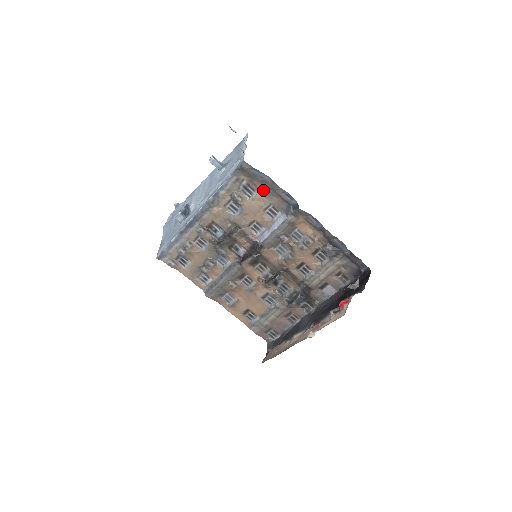
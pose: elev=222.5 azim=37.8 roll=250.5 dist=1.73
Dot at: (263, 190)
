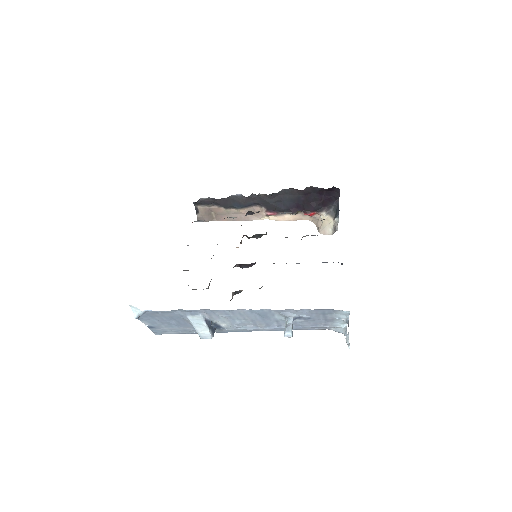
Dot at: occluded
